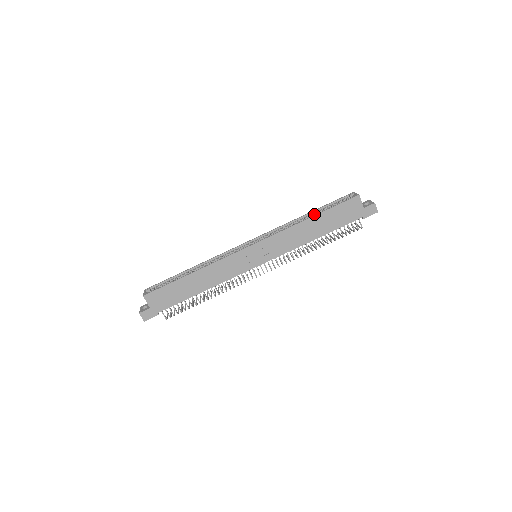
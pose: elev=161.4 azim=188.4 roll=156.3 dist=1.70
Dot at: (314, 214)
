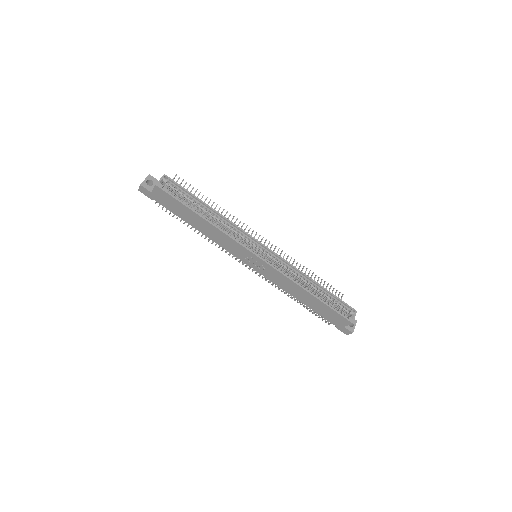
Dot at: (319, 290)
